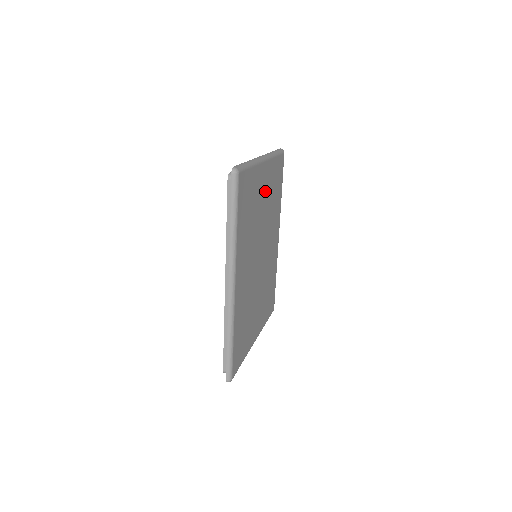
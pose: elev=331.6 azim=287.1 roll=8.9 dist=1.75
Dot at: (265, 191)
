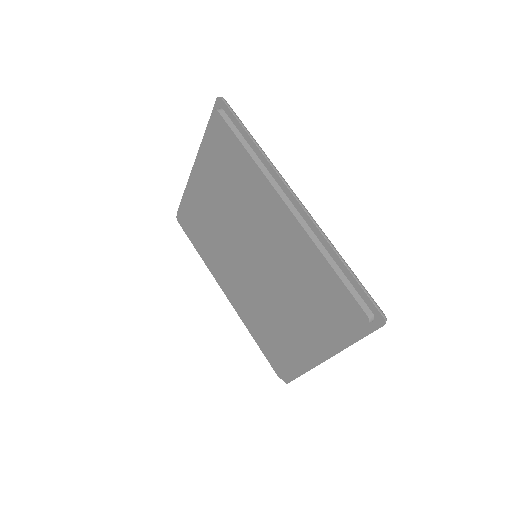
Dot at: occluded
